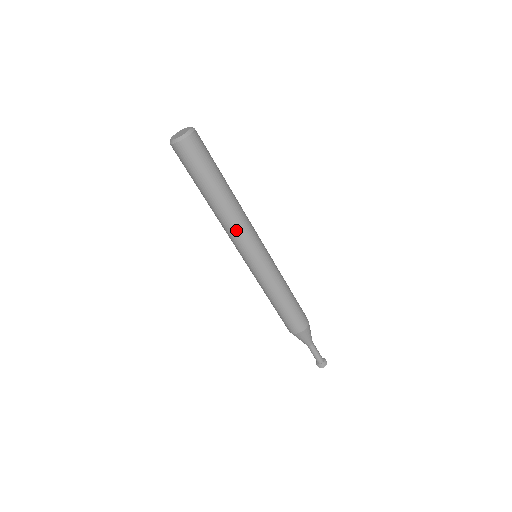
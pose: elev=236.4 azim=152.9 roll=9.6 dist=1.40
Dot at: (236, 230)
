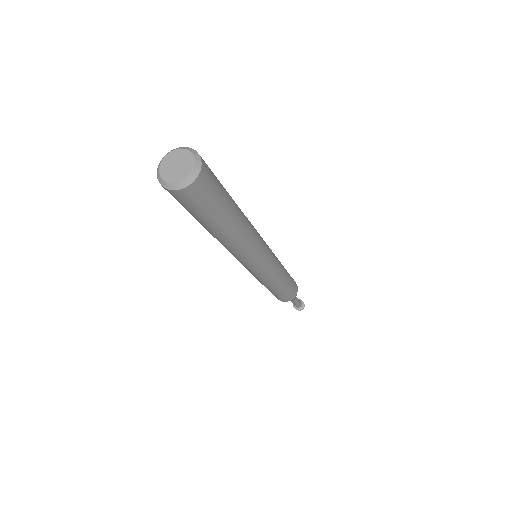
Dot at: occluded
